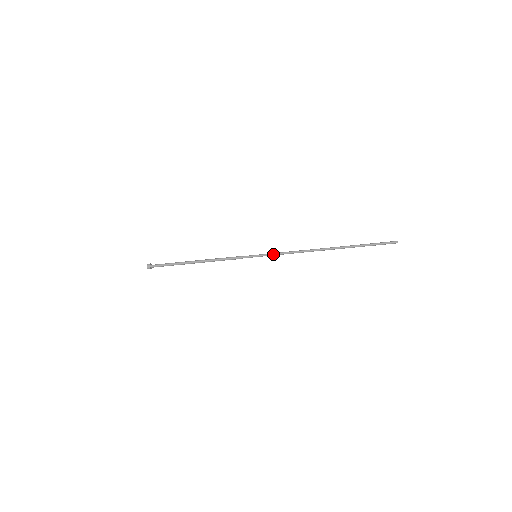
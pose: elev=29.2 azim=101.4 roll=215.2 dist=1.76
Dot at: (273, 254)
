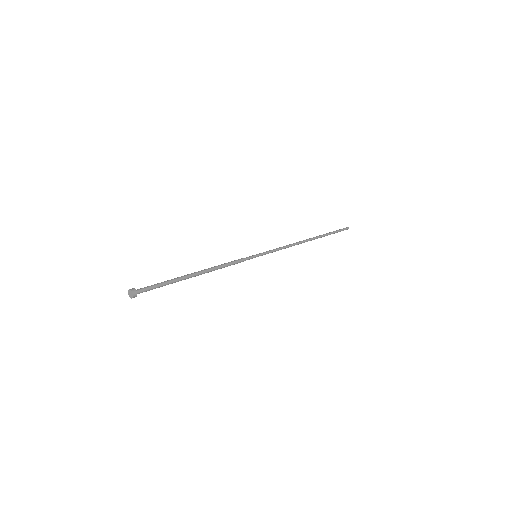
Dot at: (271, 251)
